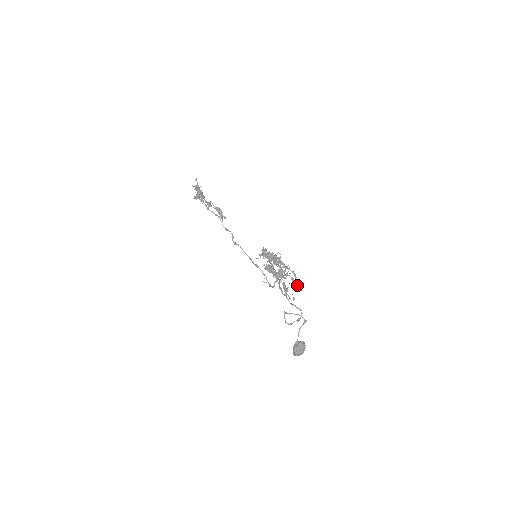
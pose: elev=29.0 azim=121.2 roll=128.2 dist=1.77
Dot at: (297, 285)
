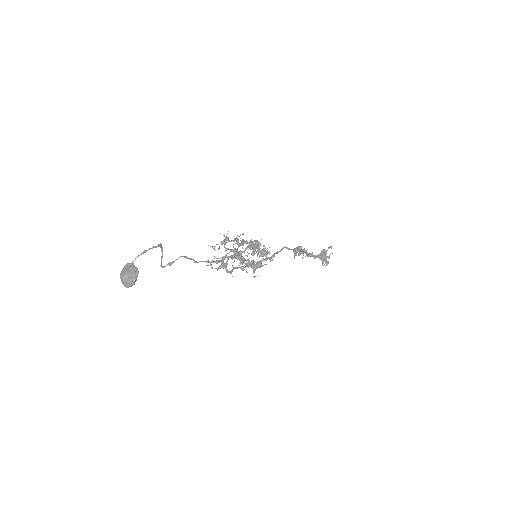
Dot at: occluded
